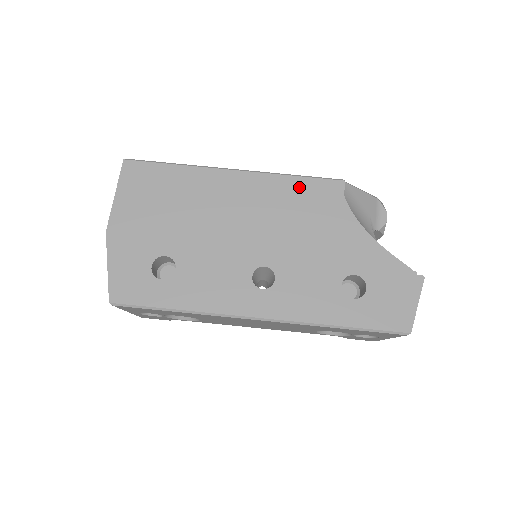
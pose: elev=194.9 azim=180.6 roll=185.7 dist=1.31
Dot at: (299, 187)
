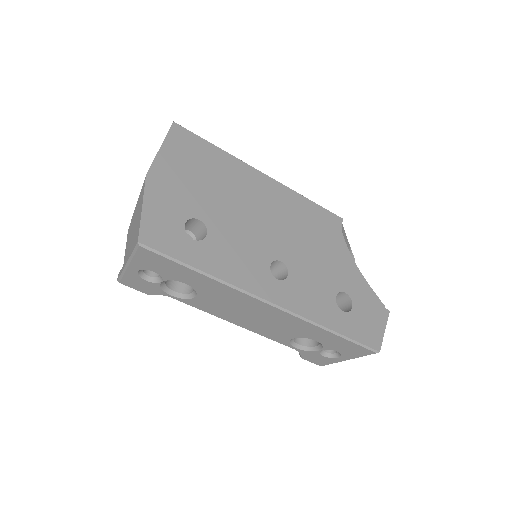
Dot at: (312, 209)
